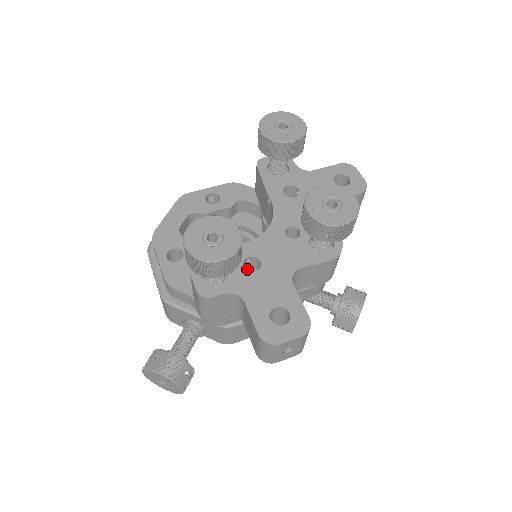
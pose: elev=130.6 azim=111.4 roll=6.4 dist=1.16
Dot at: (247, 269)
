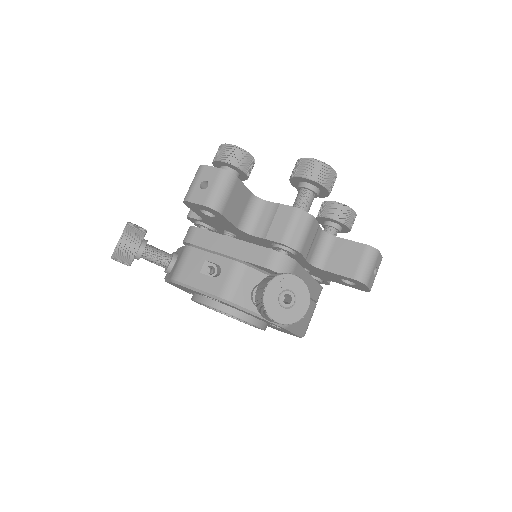
Dot at: occluded
